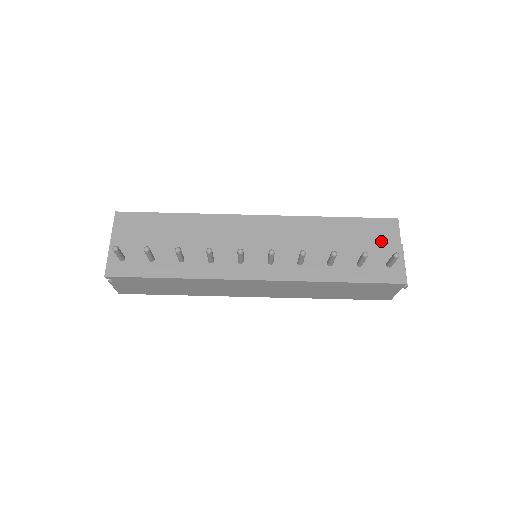
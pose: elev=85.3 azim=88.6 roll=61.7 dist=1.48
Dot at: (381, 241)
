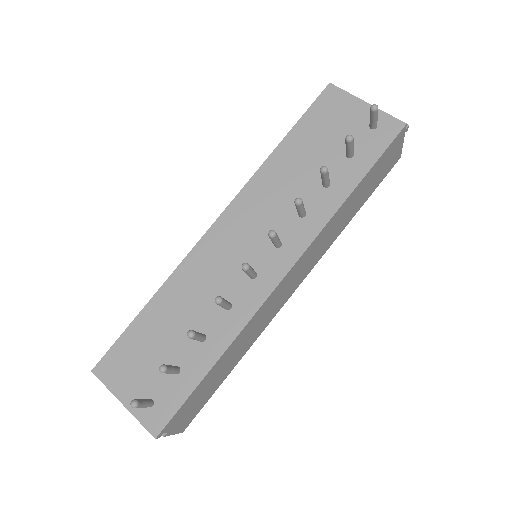
Dot at: (341, 116)
